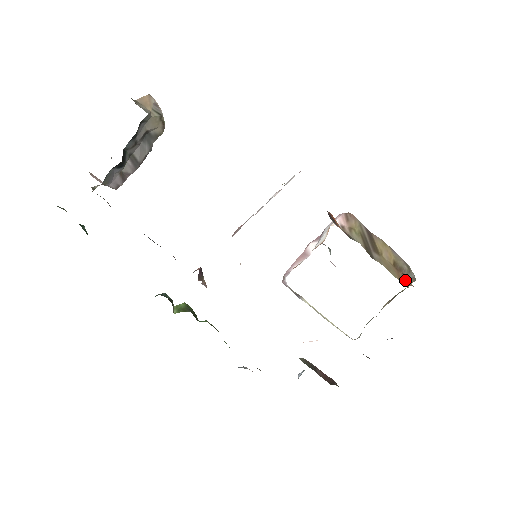
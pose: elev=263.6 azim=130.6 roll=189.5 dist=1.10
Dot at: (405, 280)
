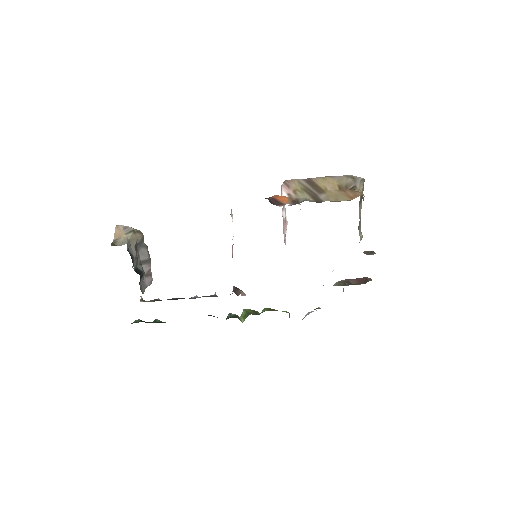
Dot at: (353, 195)
